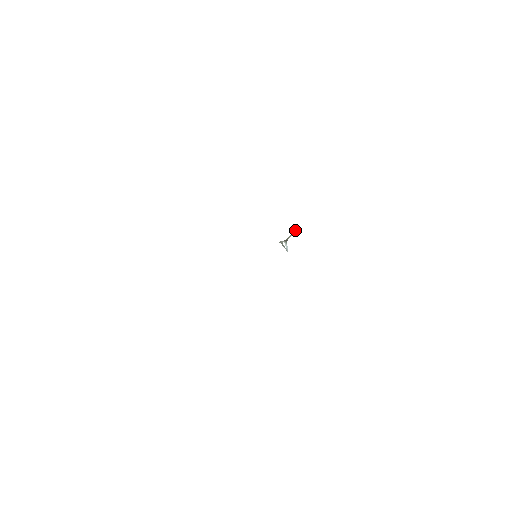
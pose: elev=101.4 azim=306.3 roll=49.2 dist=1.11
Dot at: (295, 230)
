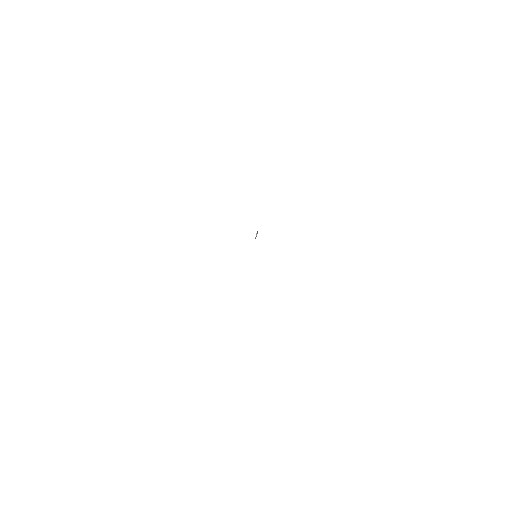
Dot at: occluded
